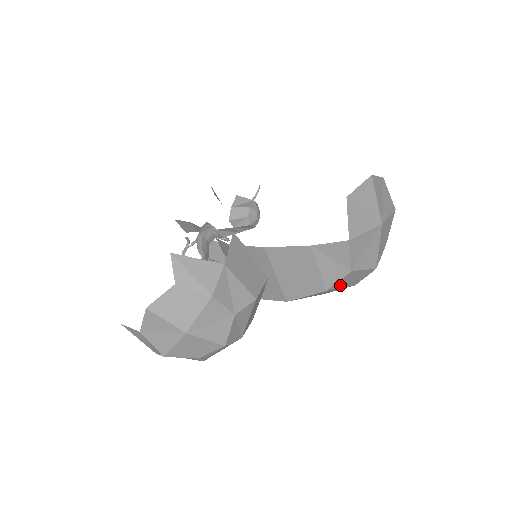
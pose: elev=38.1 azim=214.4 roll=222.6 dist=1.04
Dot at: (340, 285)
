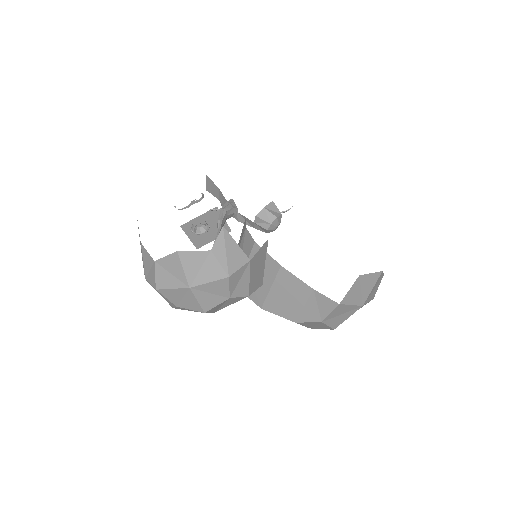
Dot at: (305, 324)
